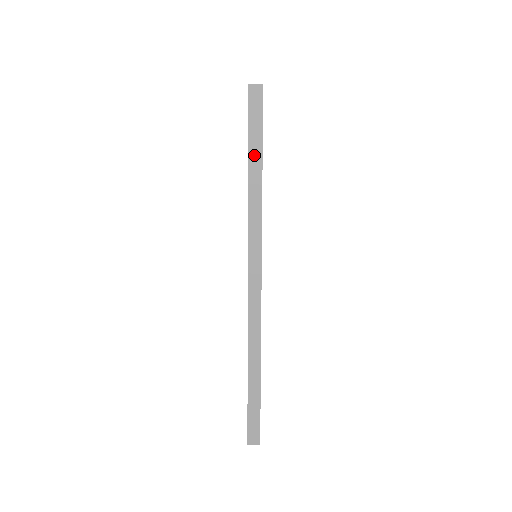
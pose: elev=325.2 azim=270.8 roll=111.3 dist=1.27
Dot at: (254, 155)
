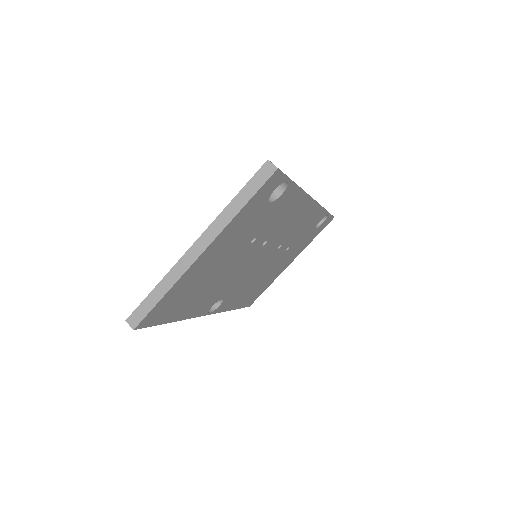
Dot at: occluded
